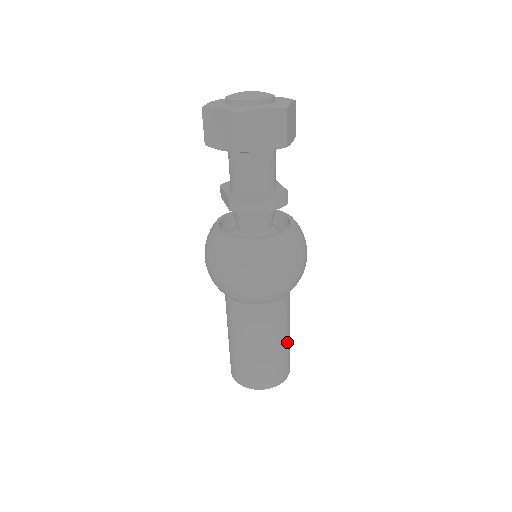
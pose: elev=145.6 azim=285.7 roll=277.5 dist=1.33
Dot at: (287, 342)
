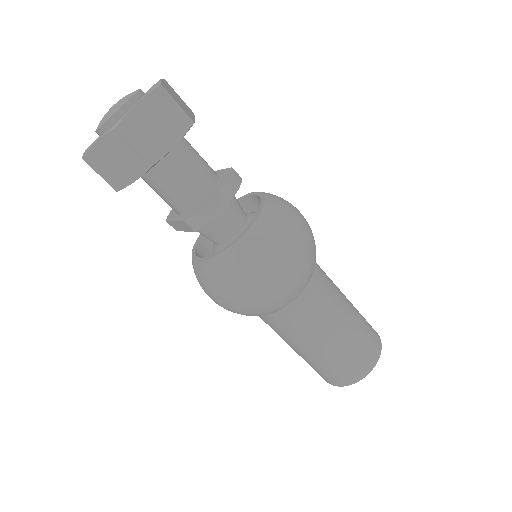
Dot at: (353, 309)
